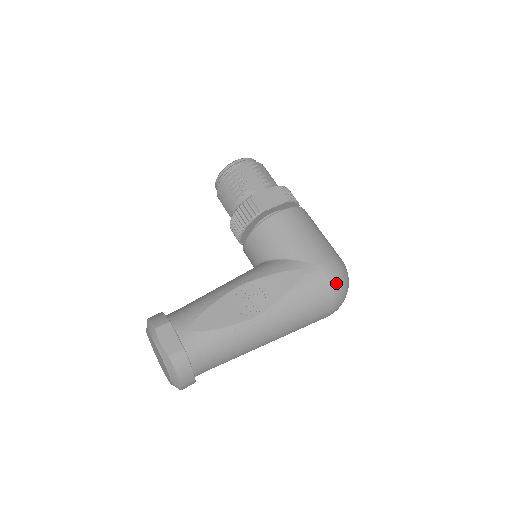
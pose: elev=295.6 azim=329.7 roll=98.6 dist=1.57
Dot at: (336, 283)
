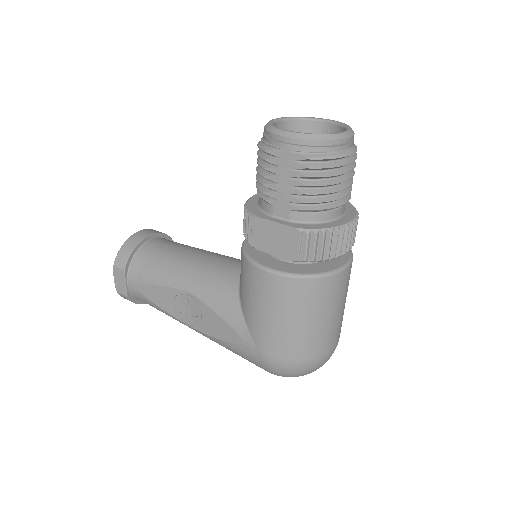
Dot at: (275, 373)
